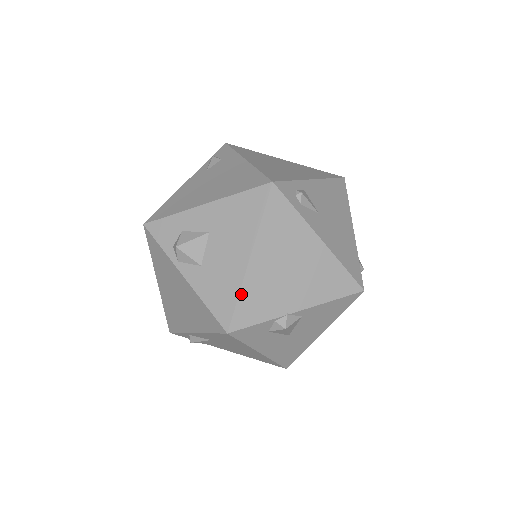
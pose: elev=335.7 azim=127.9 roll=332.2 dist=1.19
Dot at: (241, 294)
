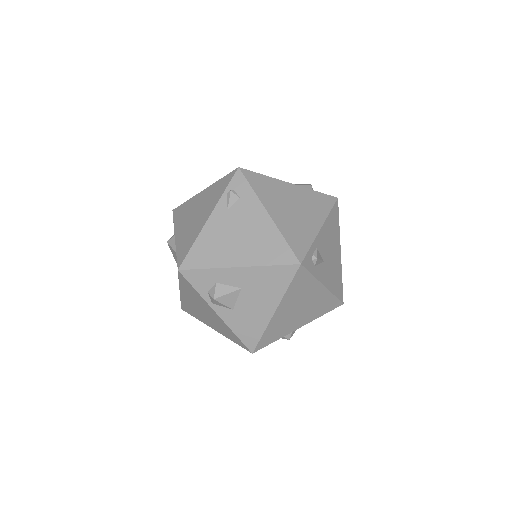
Dot at: (265, 332)
